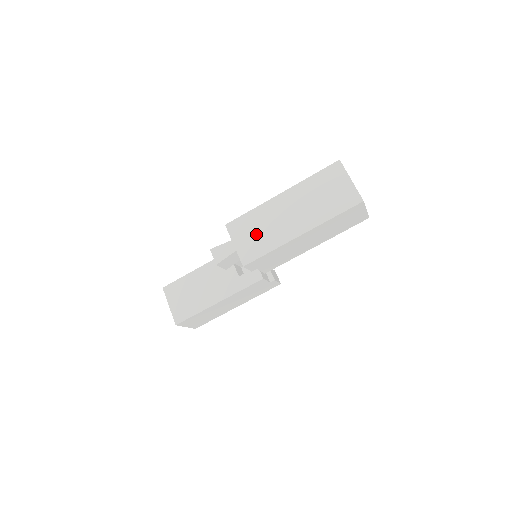
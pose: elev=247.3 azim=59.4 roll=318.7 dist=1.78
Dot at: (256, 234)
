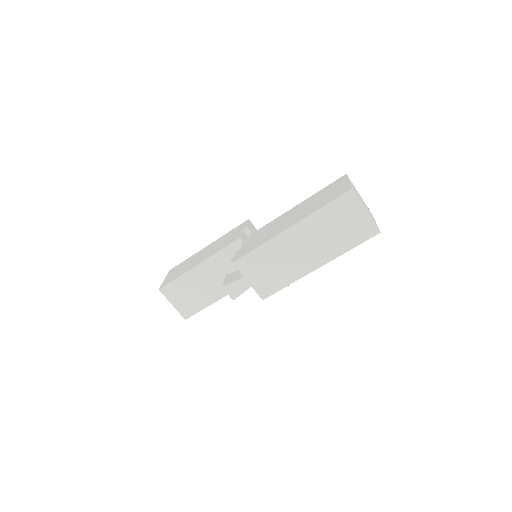
Dot at: (270, 270)
